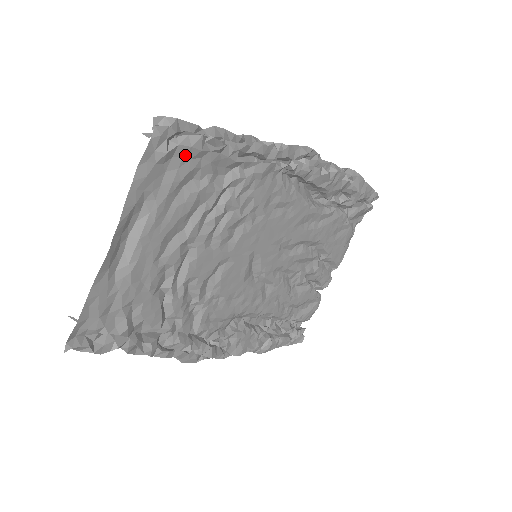
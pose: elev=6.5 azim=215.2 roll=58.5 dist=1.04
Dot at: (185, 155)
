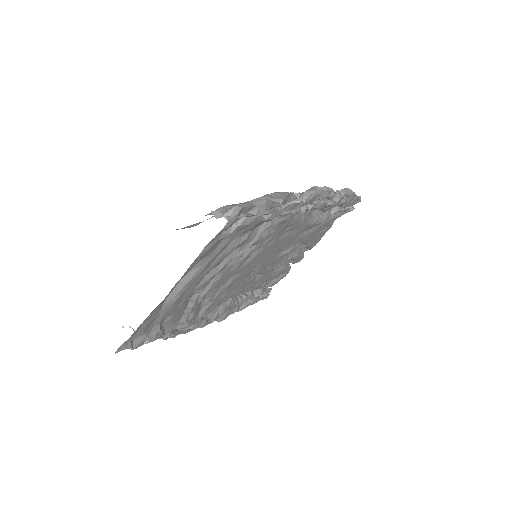
Dot at: (240, 229)
